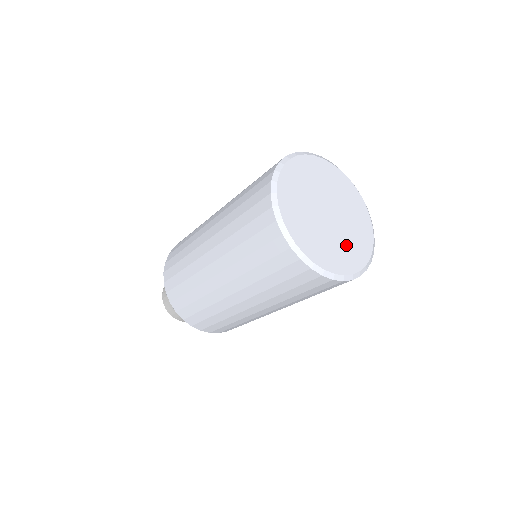
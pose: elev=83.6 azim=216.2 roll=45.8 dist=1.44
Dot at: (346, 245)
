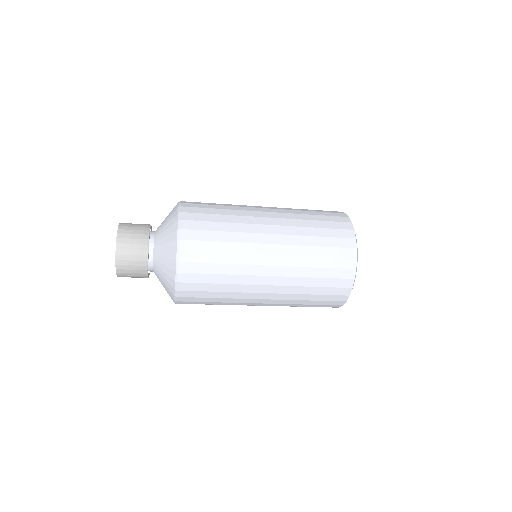
Dot at: occluded
